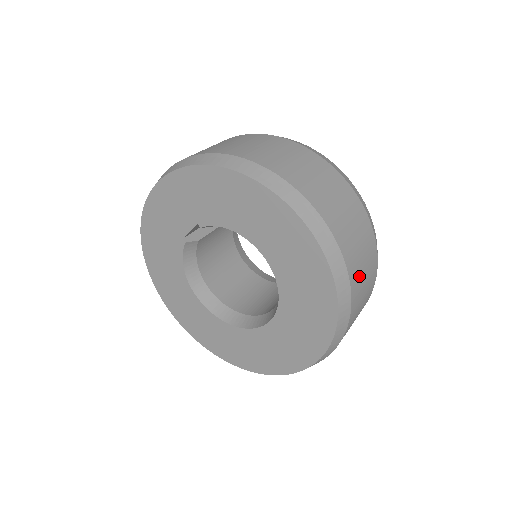
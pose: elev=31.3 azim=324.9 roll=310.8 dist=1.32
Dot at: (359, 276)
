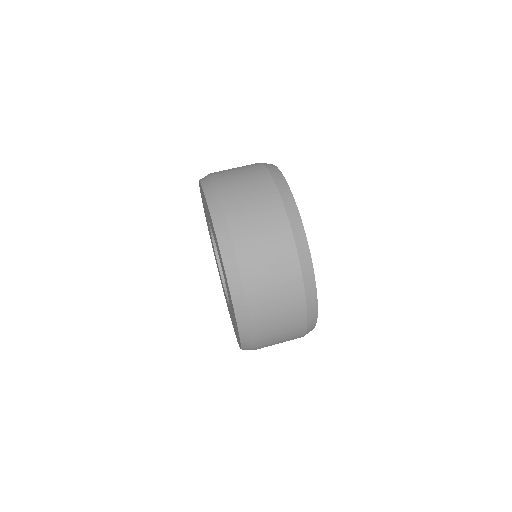
Dot at: (270, 342)
